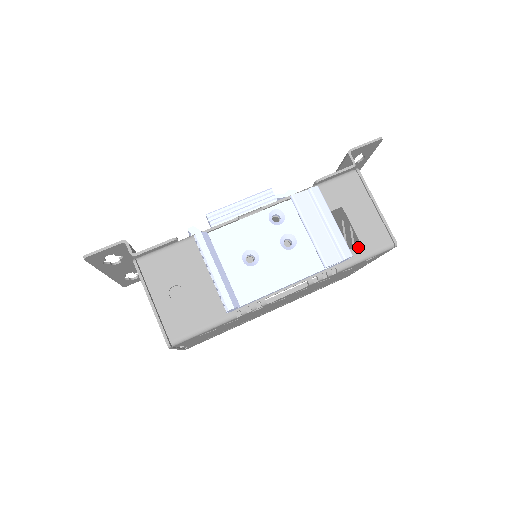
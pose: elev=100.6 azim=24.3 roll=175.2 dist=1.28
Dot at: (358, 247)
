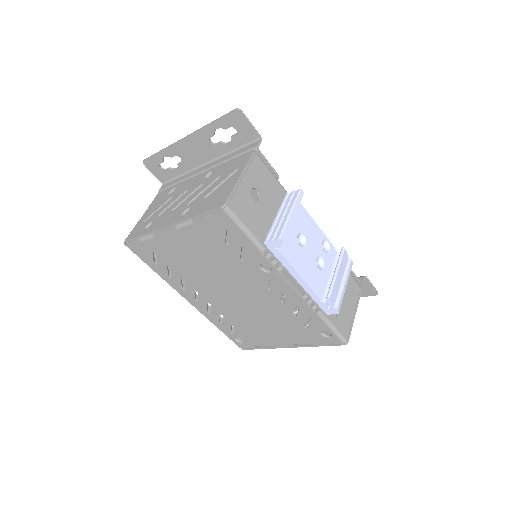
Dot at: (335, 317)
